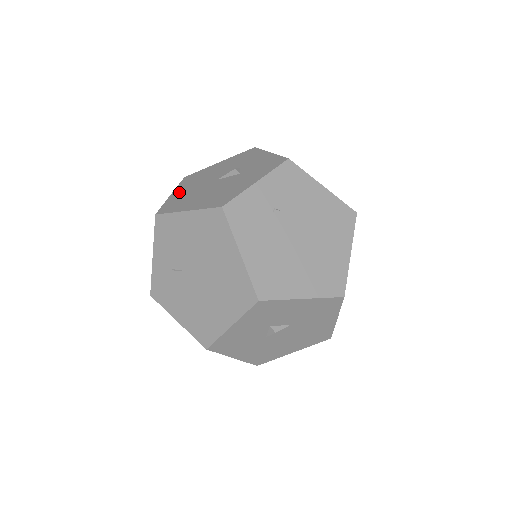
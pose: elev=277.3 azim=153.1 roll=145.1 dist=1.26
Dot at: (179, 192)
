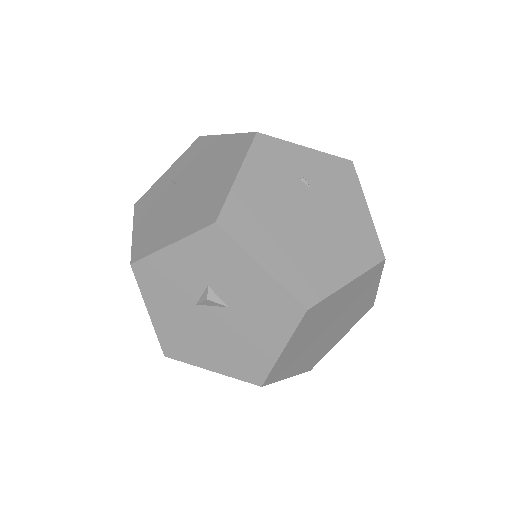
Dot at: occluded
